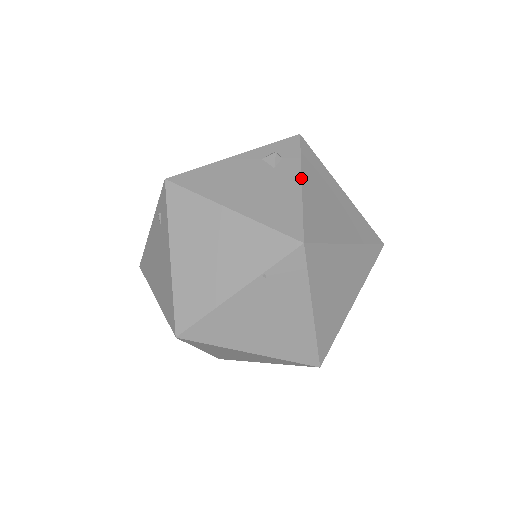
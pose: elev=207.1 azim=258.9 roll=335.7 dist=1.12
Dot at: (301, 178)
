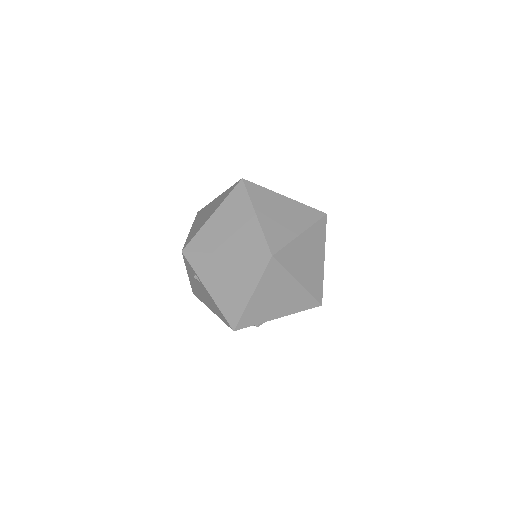
Dot at: occluded
